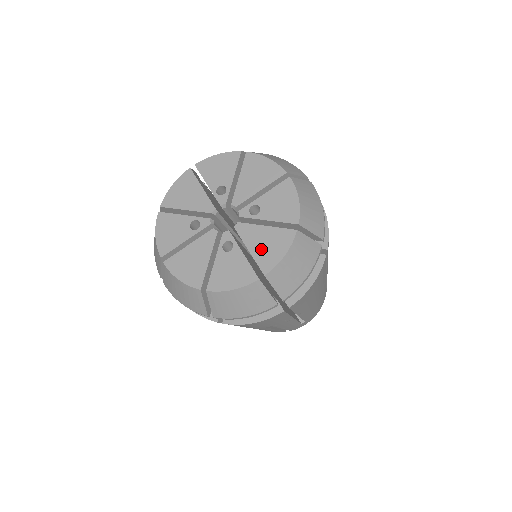
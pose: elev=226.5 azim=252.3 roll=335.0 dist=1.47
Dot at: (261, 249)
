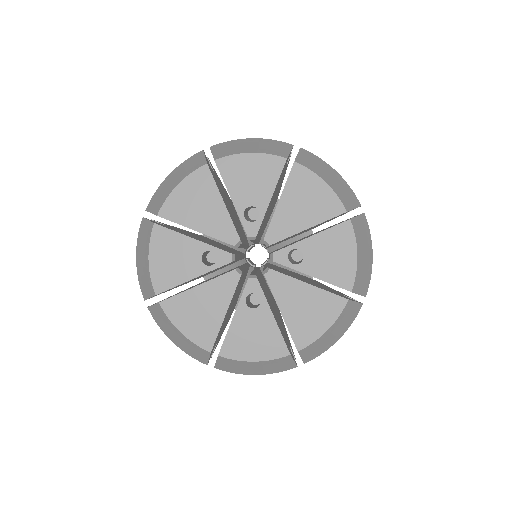
Dot at: (298, 315)
